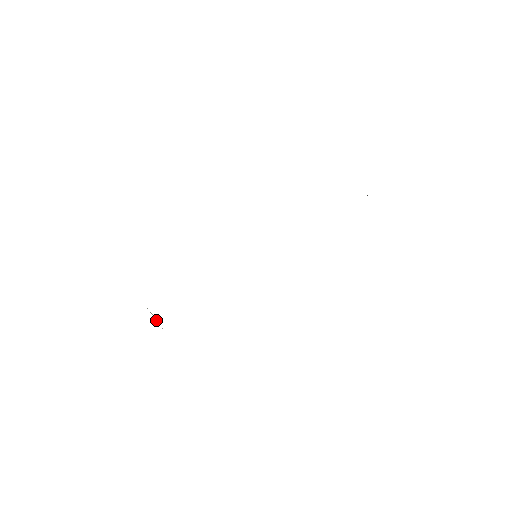
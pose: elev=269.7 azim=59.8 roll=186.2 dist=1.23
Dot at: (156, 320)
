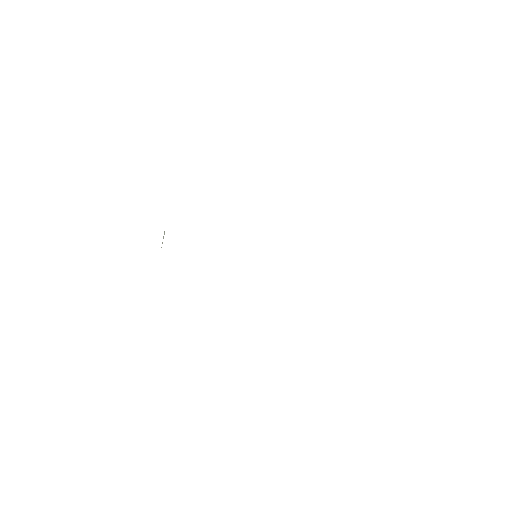
Dot at: occluded
